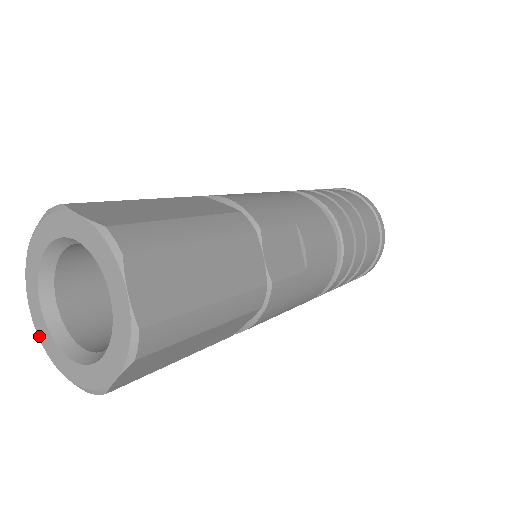
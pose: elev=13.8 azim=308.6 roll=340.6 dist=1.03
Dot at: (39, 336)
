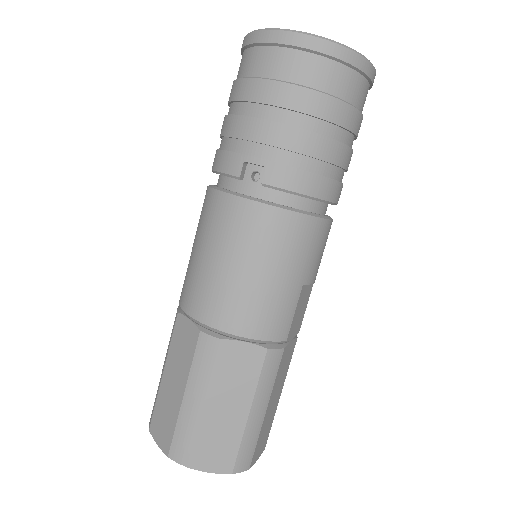
Dot at: occluded
